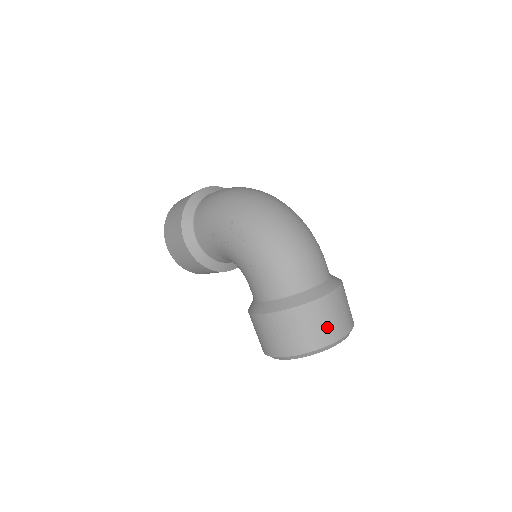
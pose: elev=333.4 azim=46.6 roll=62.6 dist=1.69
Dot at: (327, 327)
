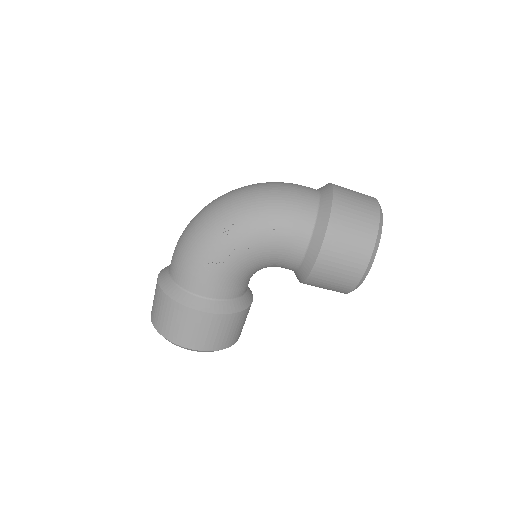
Dot at: (362, 201)
